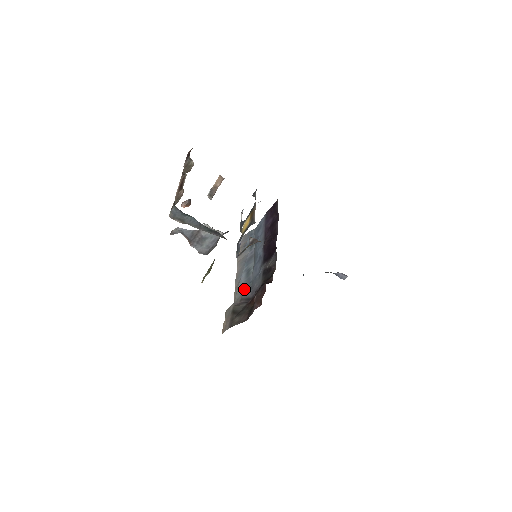
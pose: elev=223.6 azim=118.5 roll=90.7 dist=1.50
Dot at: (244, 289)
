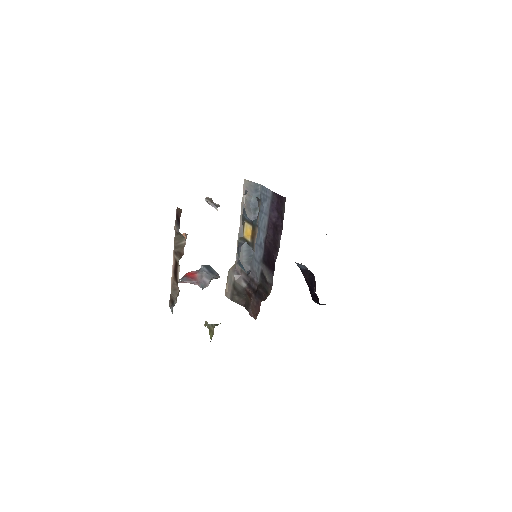
Dot at: (245, 259)
